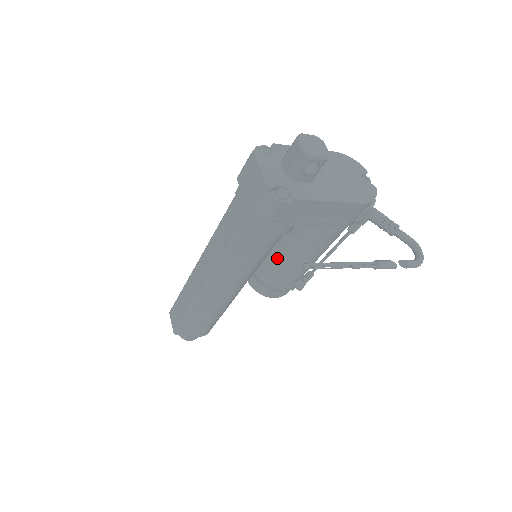
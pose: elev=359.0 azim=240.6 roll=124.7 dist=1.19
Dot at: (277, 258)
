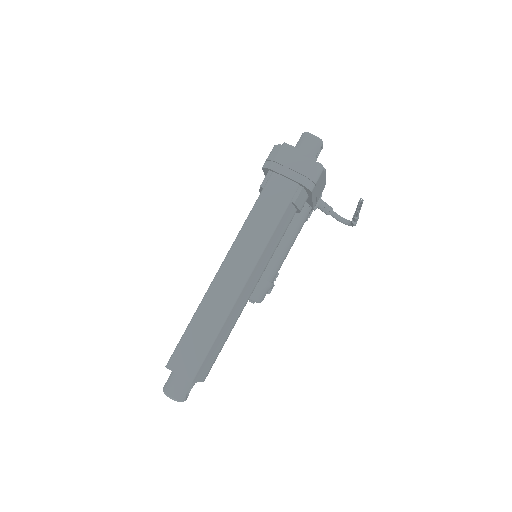
Dot at: occluded
